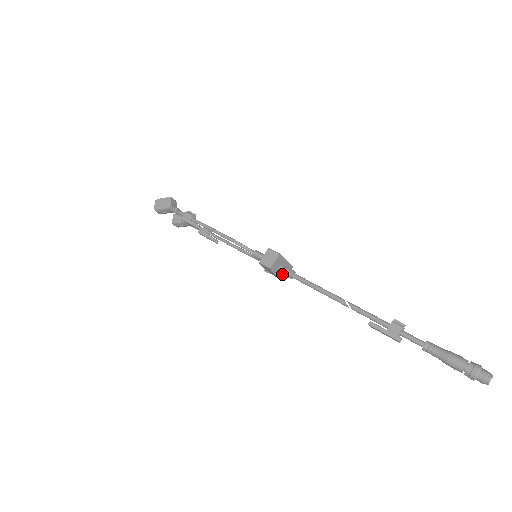
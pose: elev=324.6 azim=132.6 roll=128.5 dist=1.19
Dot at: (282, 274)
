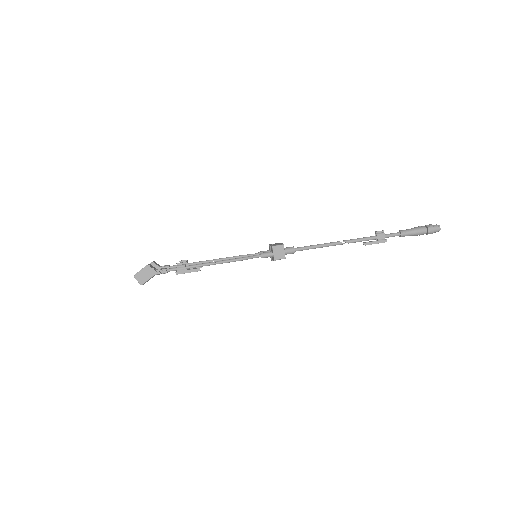
Dot at: occluded
